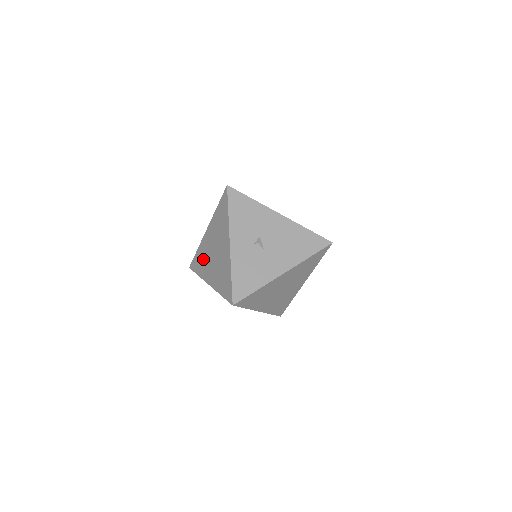
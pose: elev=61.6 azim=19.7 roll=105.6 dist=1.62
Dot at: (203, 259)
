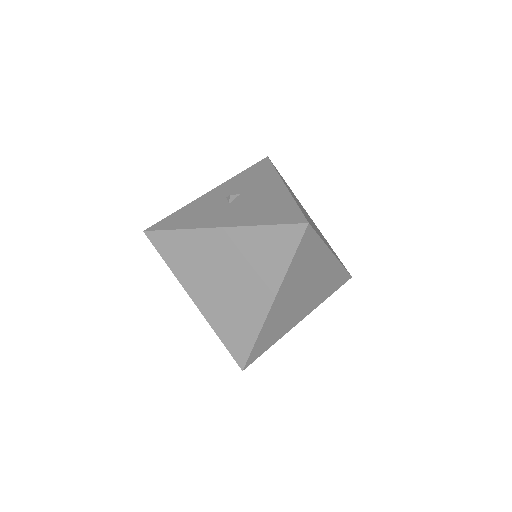
Dot at: occluded
